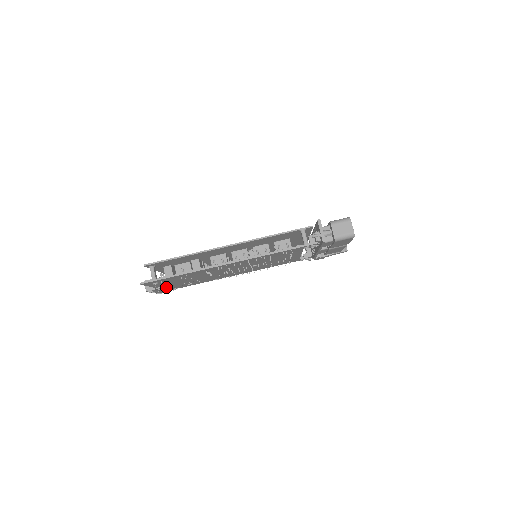
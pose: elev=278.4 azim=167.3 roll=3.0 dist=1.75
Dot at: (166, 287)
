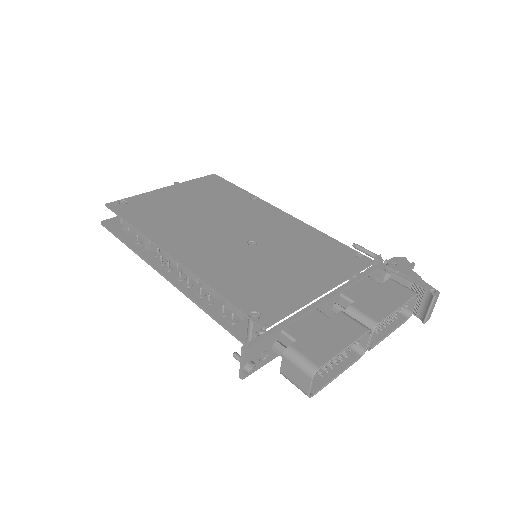
Dot at: occluded
